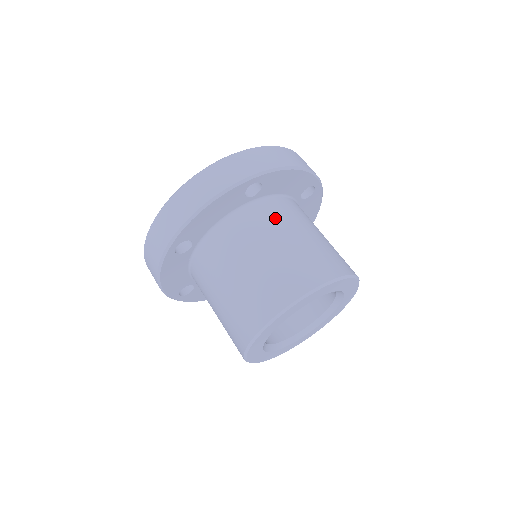
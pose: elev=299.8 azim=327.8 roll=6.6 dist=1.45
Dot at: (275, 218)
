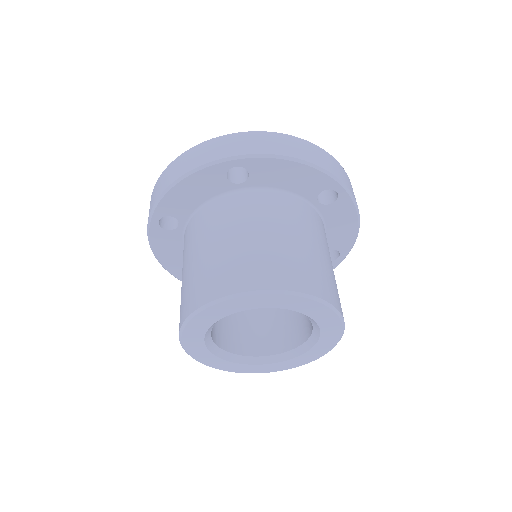
Dot at: (253, 210)
